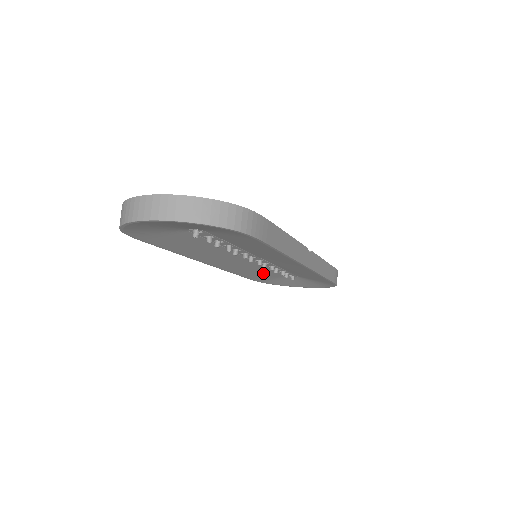
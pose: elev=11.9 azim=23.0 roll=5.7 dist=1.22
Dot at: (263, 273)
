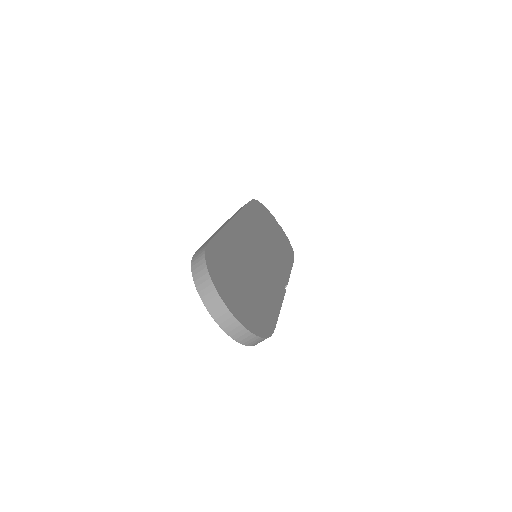
Dot at: occluded
